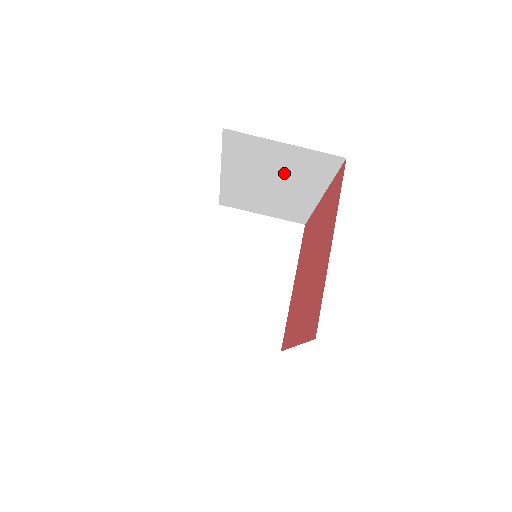
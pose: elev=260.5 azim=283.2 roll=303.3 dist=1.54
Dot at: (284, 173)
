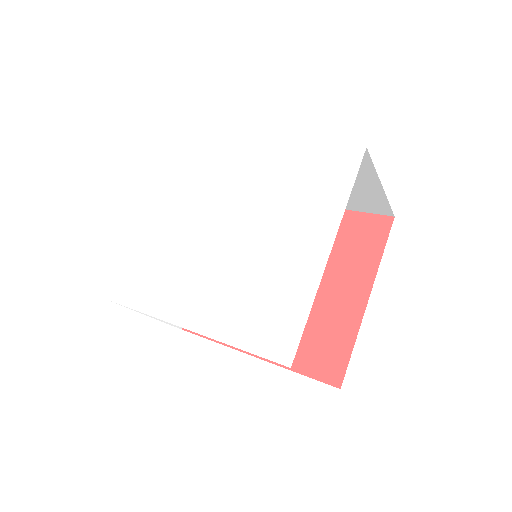
Dot at: occluded
